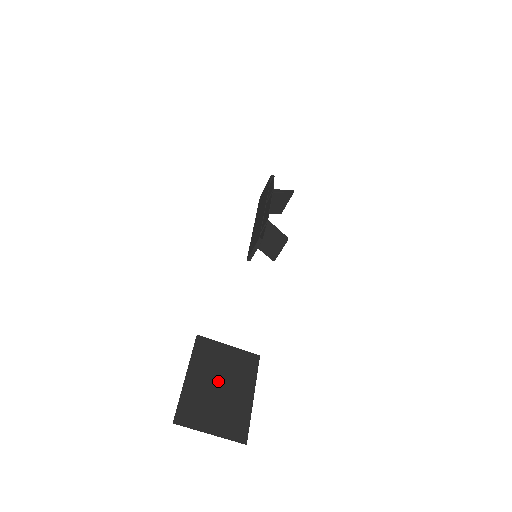
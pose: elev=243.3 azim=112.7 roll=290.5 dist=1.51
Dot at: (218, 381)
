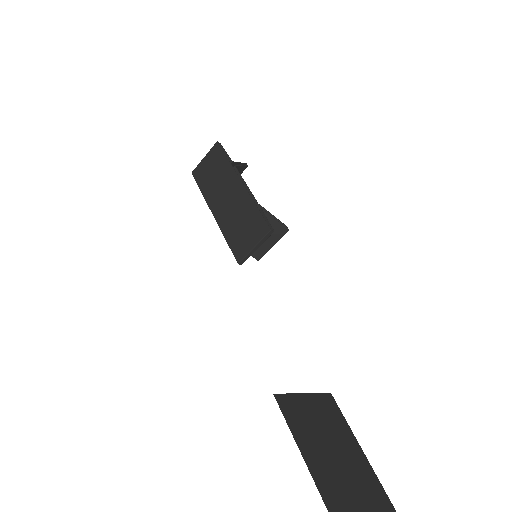
Dot at: (332, 453)
